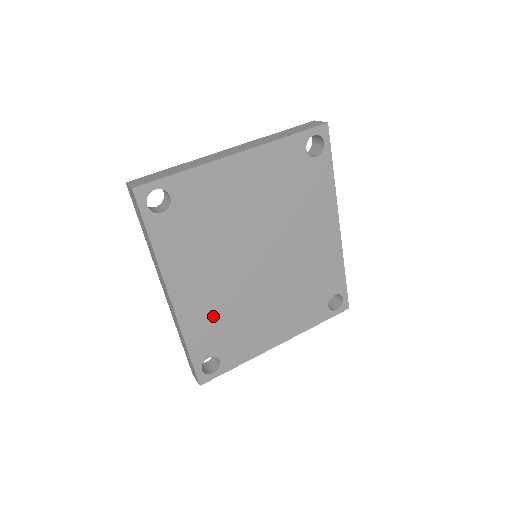
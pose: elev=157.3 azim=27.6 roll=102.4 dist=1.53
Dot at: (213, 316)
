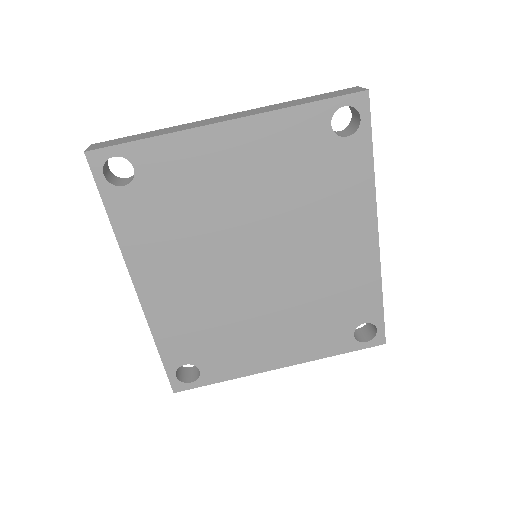
Dot at: (191, 318)
